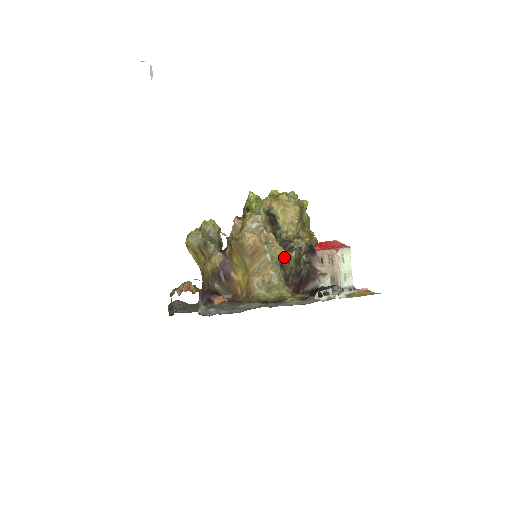
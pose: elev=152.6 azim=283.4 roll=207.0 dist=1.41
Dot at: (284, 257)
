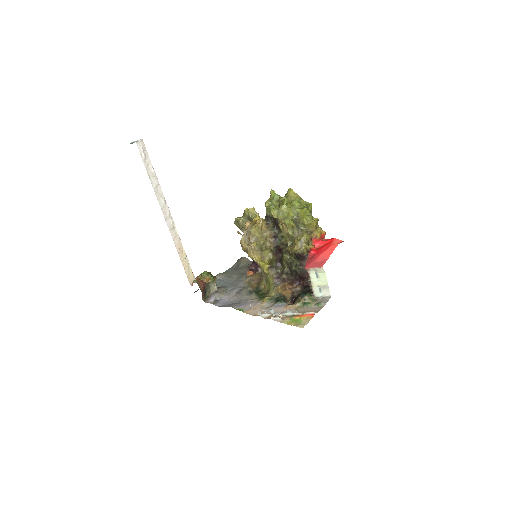
Dot at: (262, 268)
